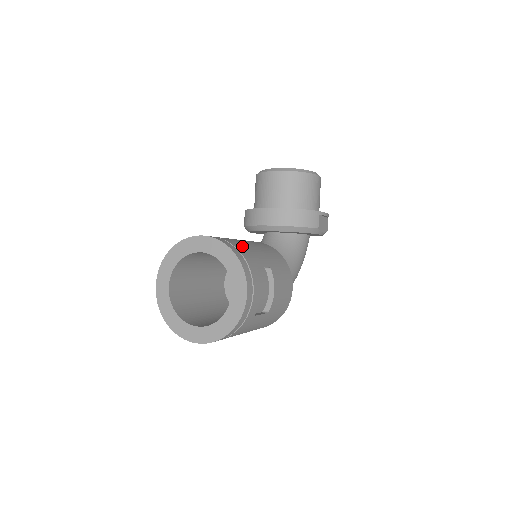
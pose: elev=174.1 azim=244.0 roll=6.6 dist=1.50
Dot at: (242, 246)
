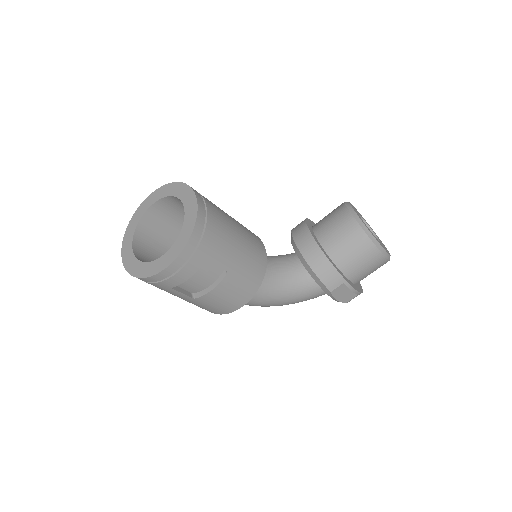
Dot at: (218, 234)
